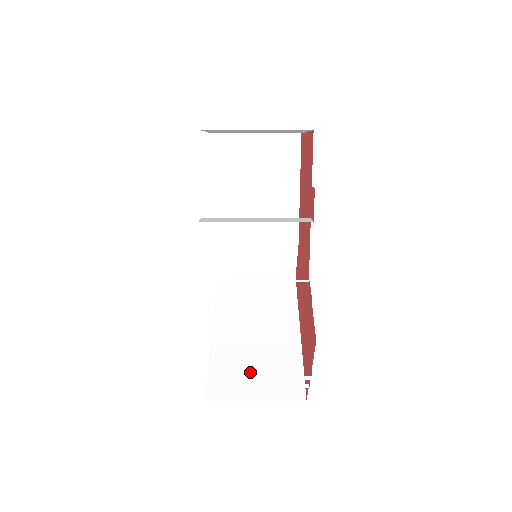
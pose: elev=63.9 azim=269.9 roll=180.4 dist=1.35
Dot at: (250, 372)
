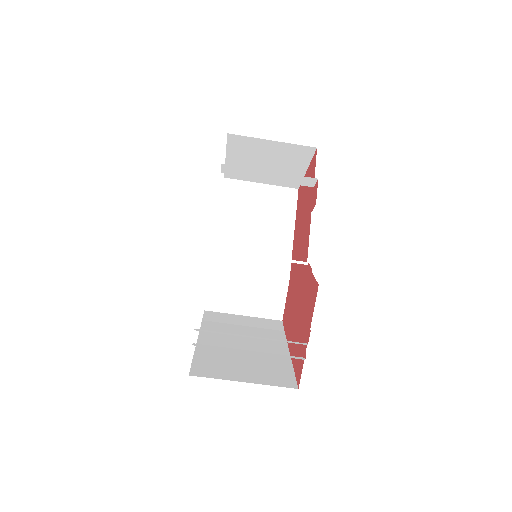
Dot at: (238, 365)
